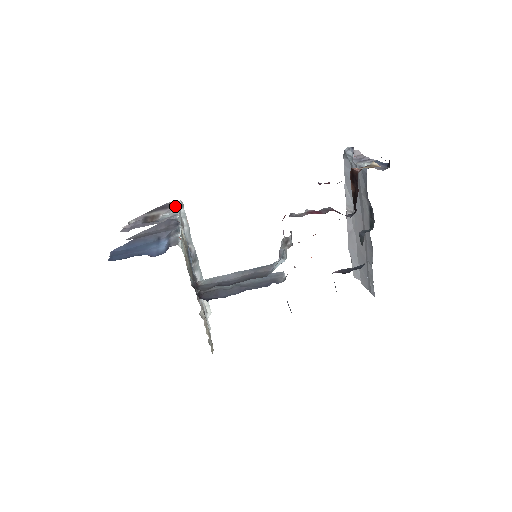
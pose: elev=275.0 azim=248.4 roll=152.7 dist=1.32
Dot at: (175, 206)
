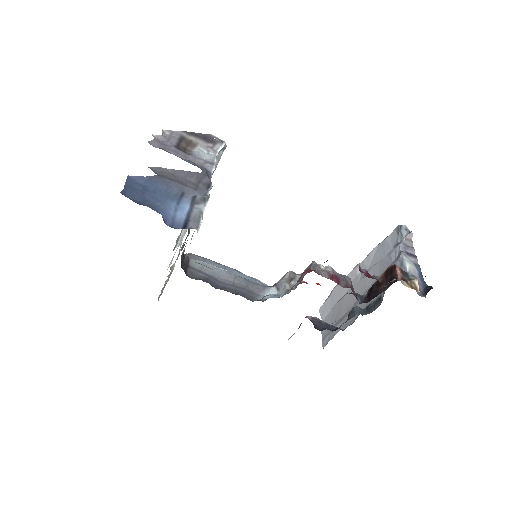
Dot at: (217, 146)
